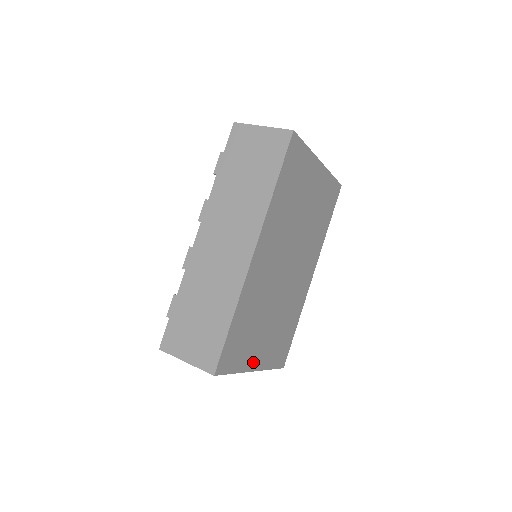
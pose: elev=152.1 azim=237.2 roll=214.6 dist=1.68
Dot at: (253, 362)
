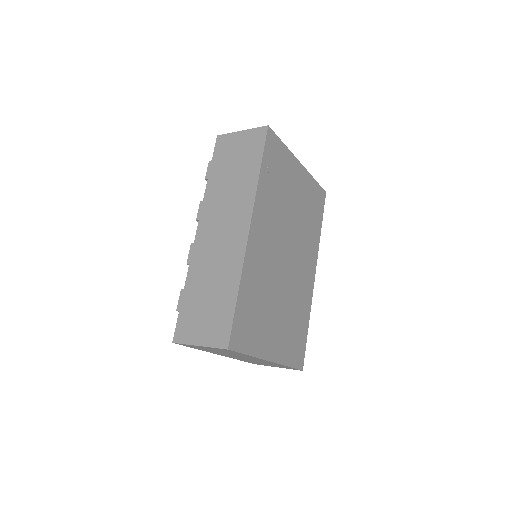
Dot at: (268, 350)
